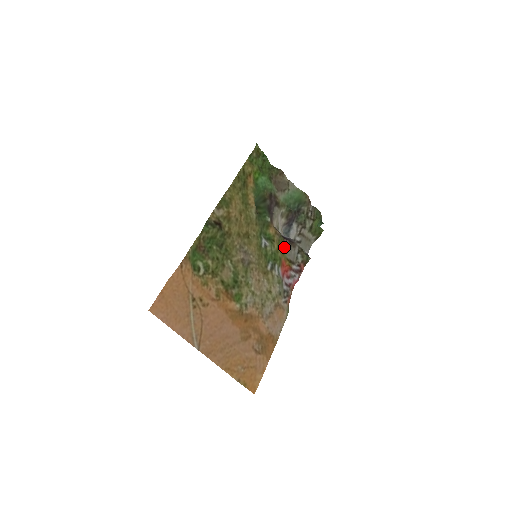
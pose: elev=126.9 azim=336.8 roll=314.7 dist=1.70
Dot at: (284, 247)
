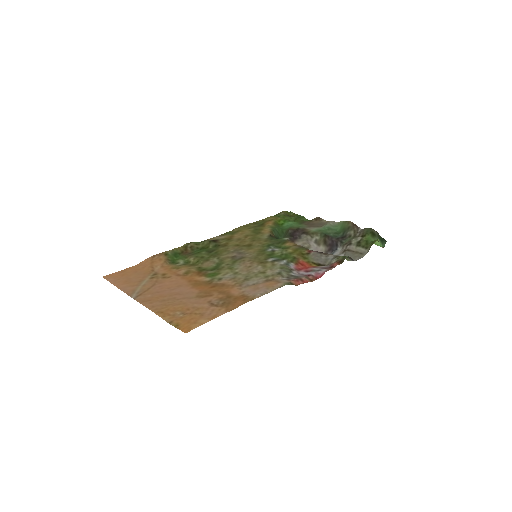
Dot at: (307, 254)
